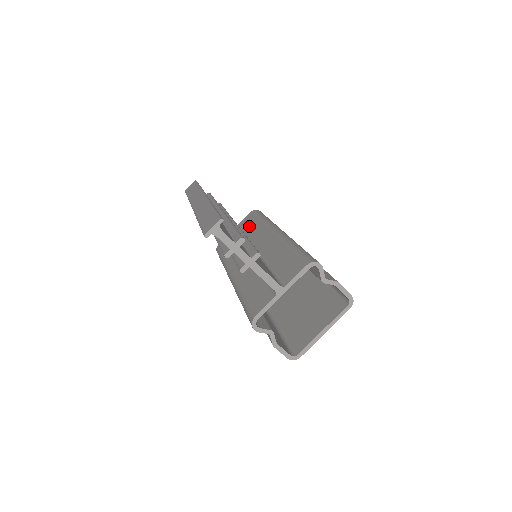
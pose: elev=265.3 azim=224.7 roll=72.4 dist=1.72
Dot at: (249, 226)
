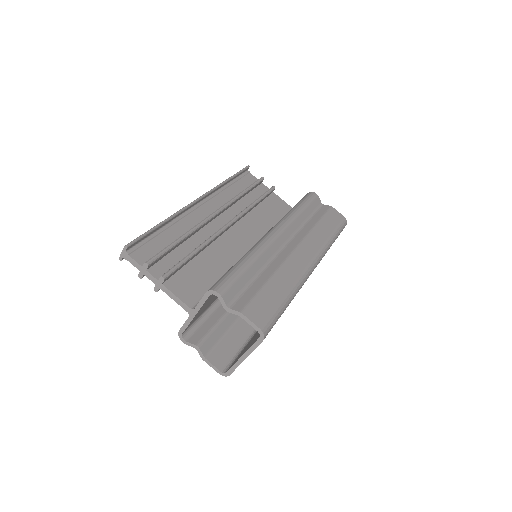
Dot at: occluded
